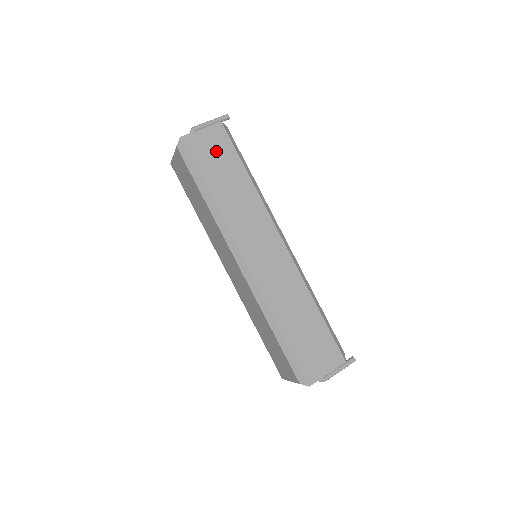
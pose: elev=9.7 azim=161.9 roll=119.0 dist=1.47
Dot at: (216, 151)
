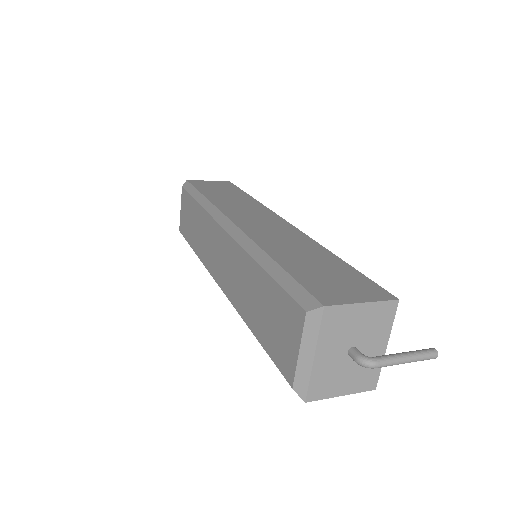
Dot at: (220, 187)
